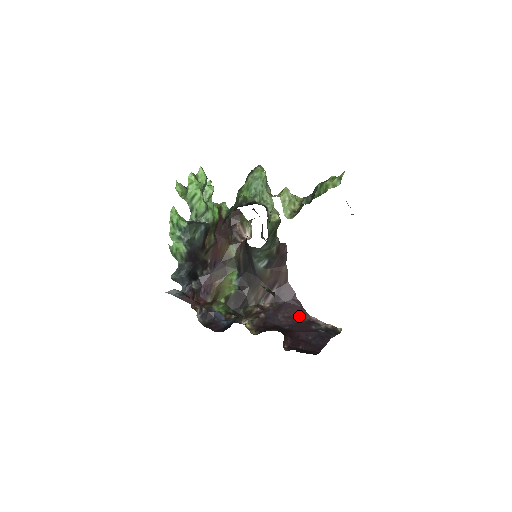
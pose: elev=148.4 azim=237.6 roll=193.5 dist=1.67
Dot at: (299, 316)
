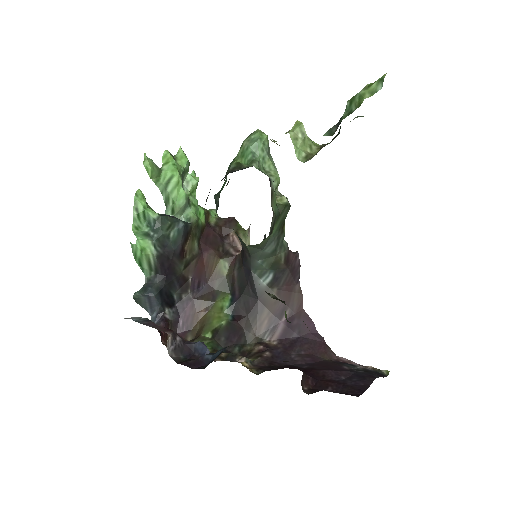
Dot at: (322, 354)
